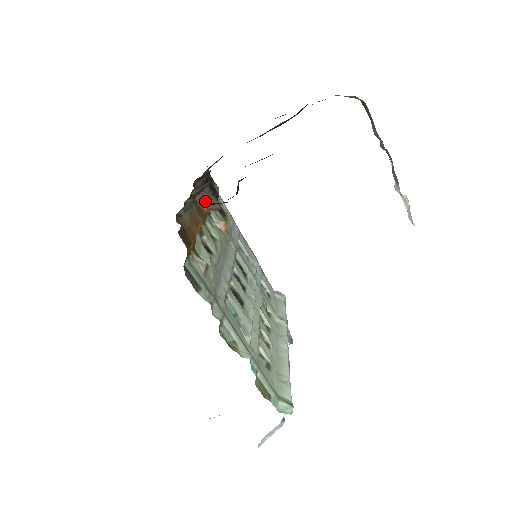
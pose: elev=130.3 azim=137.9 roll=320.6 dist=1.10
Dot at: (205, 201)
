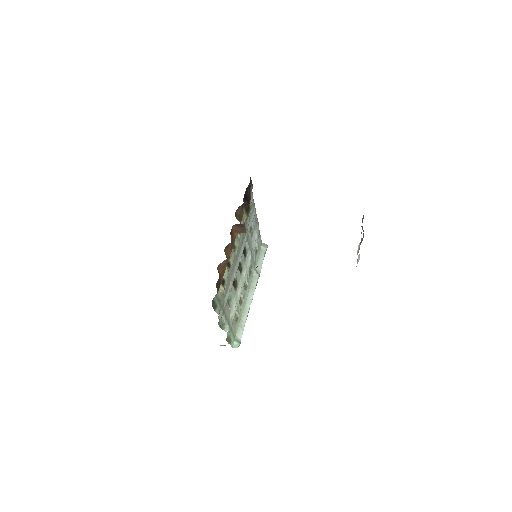
Dot at: (239, 230)
